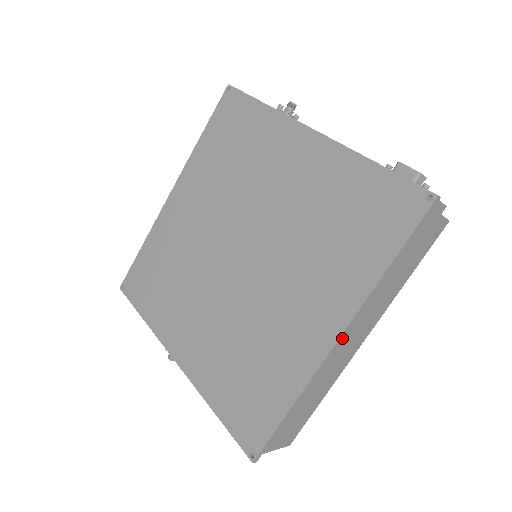
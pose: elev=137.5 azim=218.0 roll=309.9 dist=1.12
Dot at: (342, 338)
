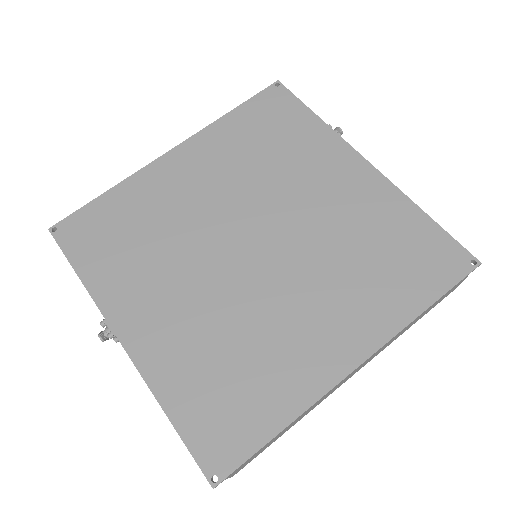
Dot at: (359, 366)
